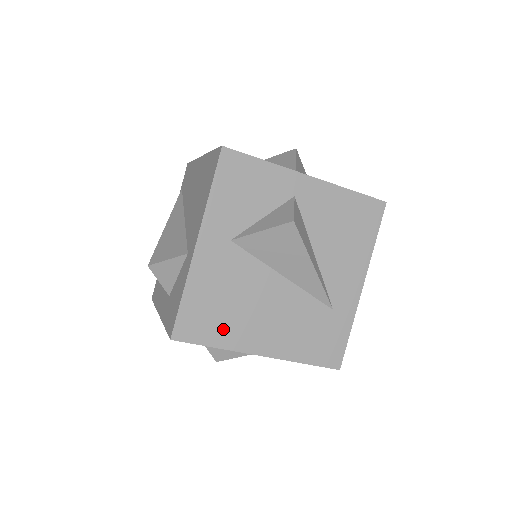
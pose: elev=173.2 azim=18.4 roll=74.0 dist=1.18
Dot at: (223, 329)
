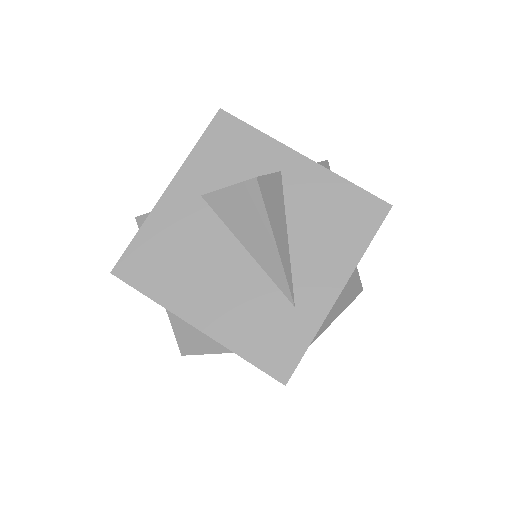
Dot at: (165, 282)
